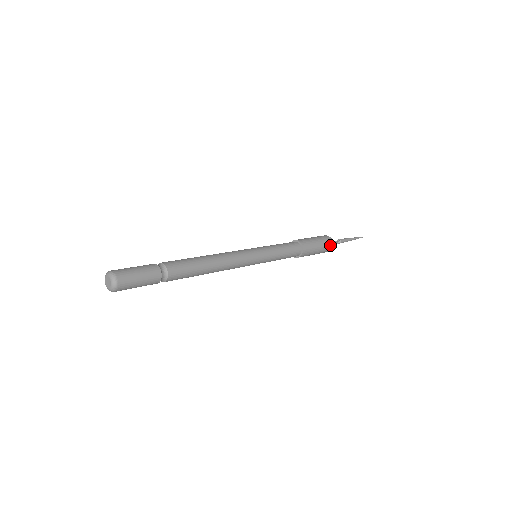
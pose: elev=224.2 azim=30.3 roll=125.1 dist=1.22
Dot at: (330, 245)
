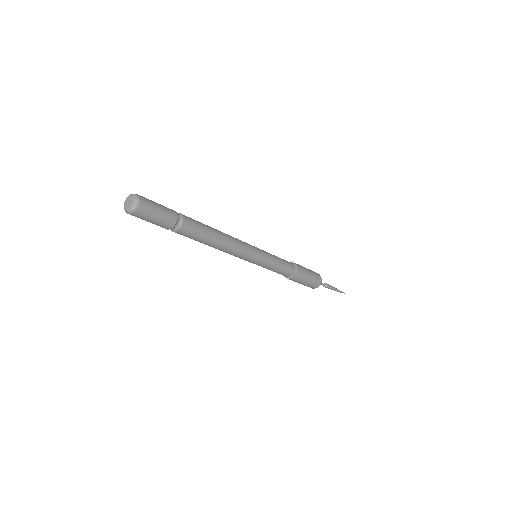
Dot at: (316, 285)
